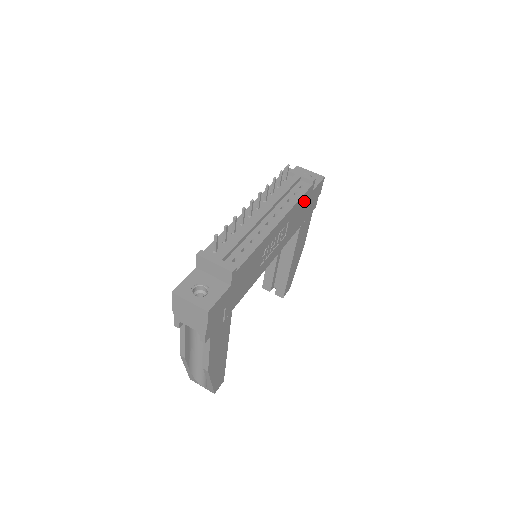
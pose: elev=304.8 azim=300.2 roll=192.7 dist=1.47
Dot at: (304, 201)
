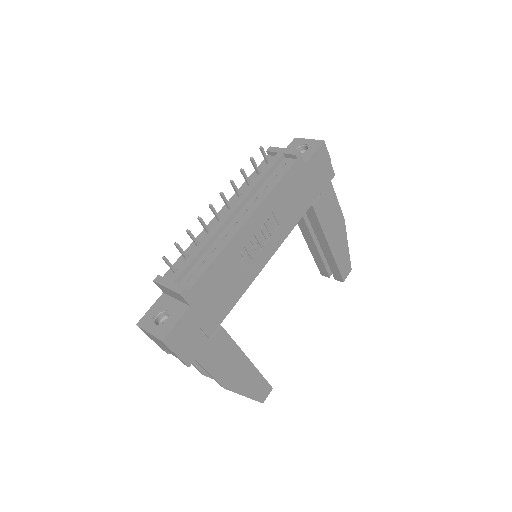
Dot at: (293, 181)
